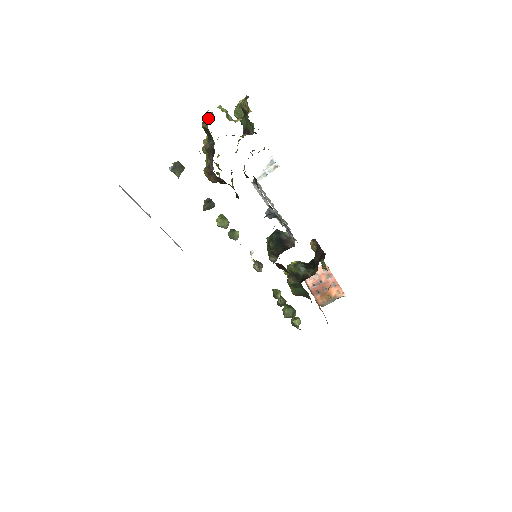
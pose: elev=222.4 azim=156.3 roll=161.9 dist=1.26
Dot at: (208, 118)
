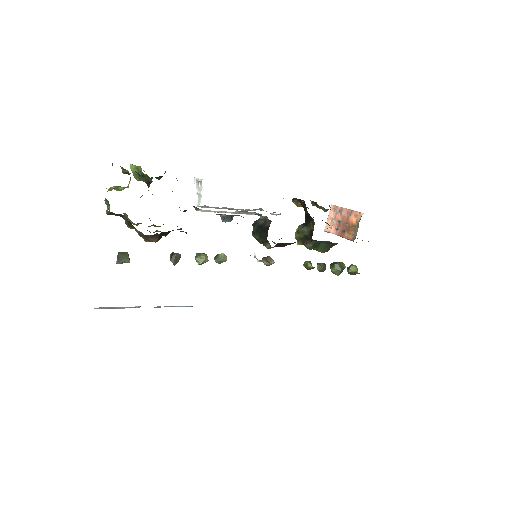
Dot at: (108, 205)
